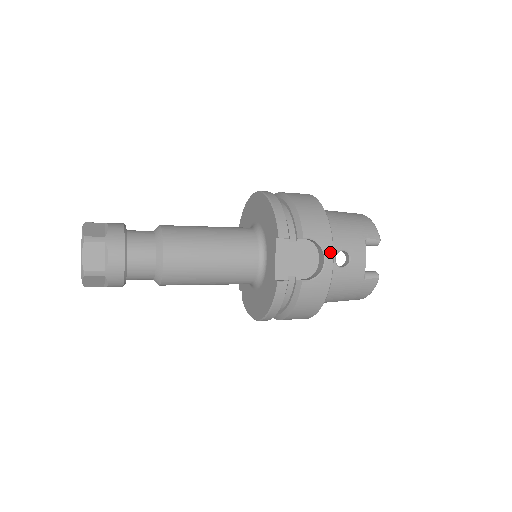
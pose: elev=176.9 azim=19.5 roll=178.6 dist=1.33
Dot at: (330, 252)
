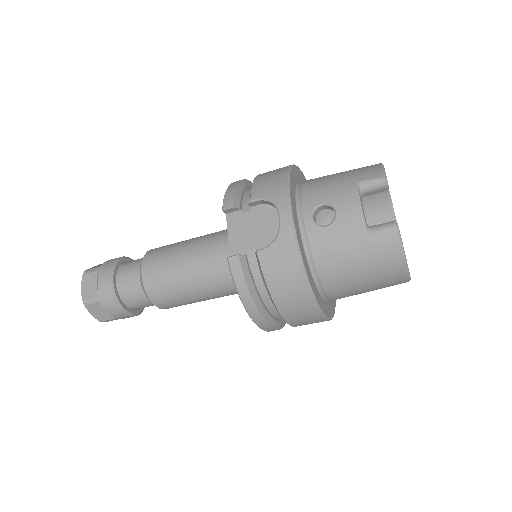
Dot at: (285, 206)
